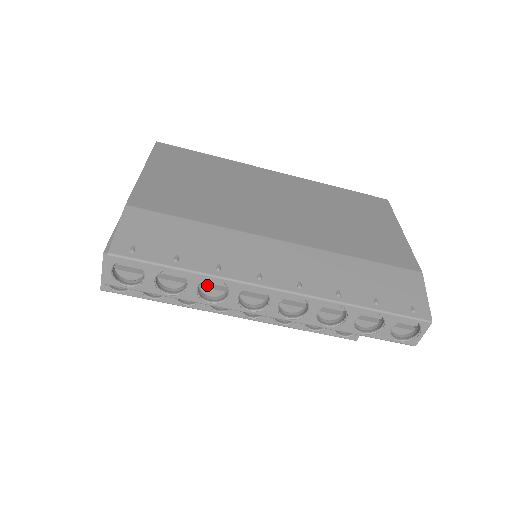
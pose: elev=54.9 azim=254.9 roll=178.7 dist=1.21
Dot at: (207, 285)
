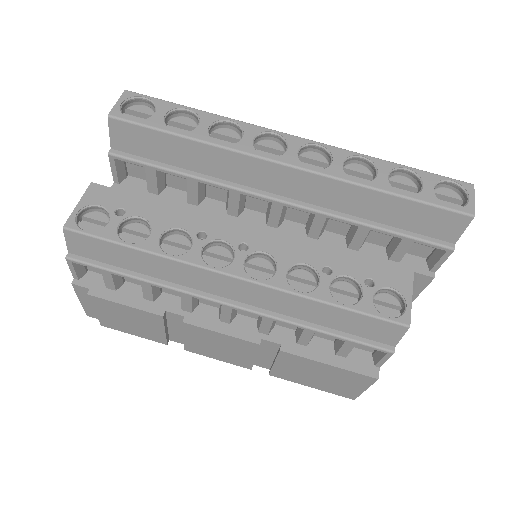
Dot at: occluded
